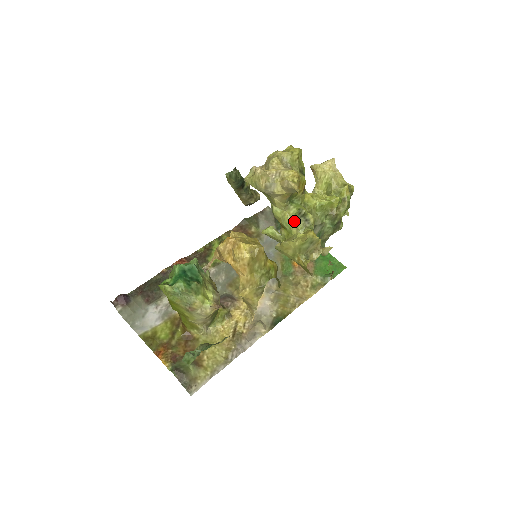
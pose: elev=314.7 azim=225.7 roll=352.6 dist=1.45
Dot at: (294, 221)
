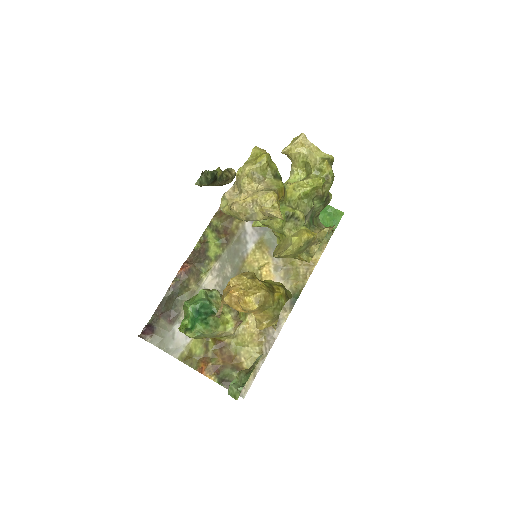
Dot at: (284, 225)
